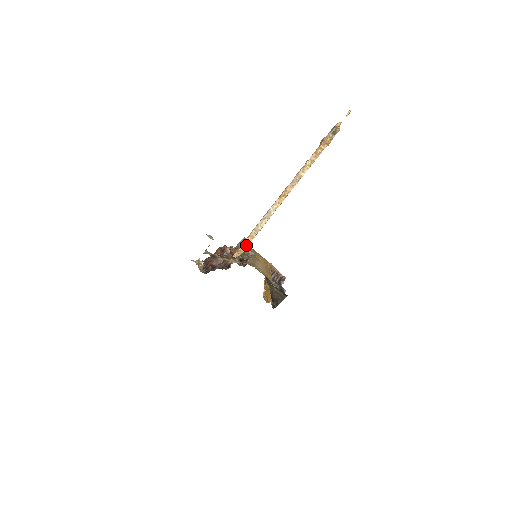
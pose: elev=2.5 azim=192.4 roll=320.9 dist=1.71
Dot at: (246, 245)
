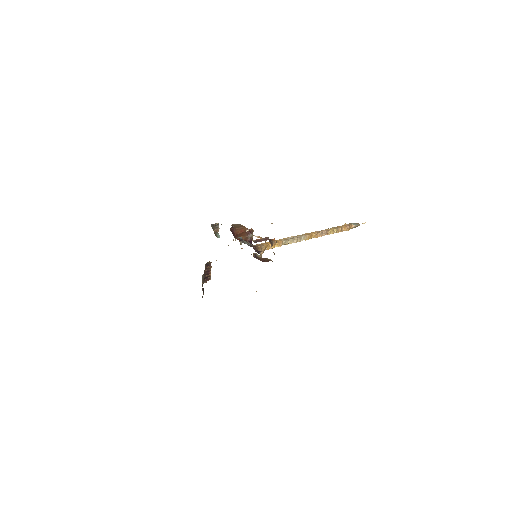
Dot at: (274, 246)
